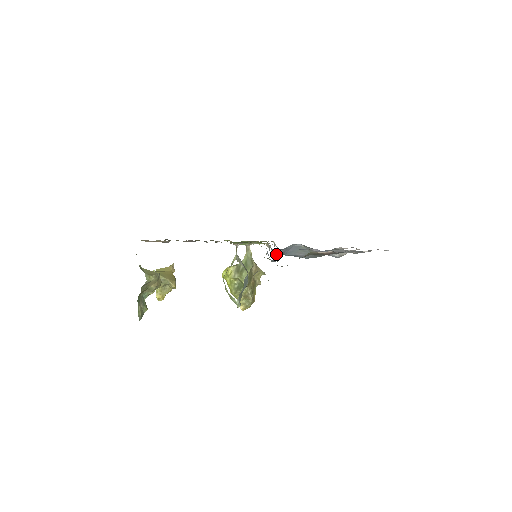
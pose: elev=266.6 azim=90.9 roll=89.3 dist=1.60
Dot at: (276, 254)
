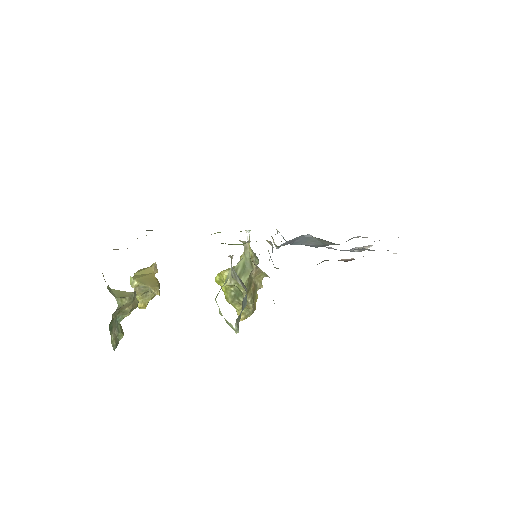
Dot at: occluded
